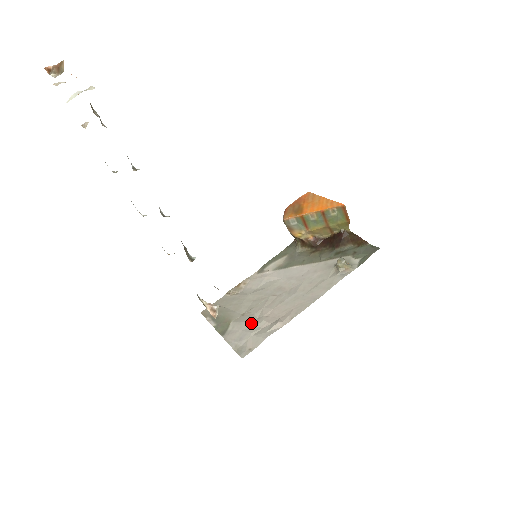
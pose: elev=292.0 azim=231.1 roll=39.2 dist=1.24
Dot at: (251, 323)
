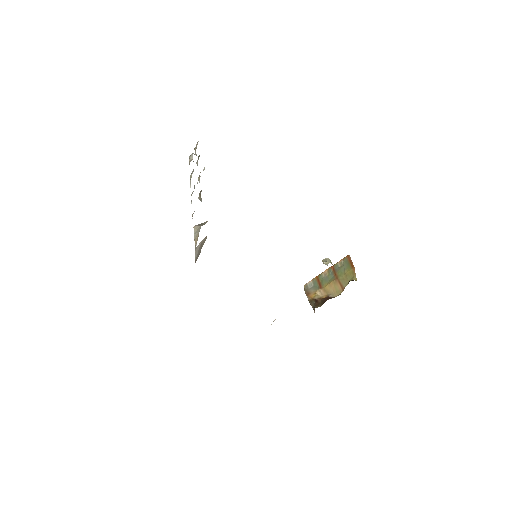
Dot at: occluded
